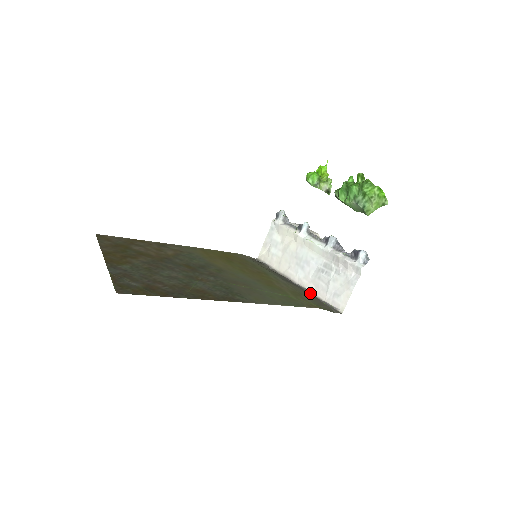
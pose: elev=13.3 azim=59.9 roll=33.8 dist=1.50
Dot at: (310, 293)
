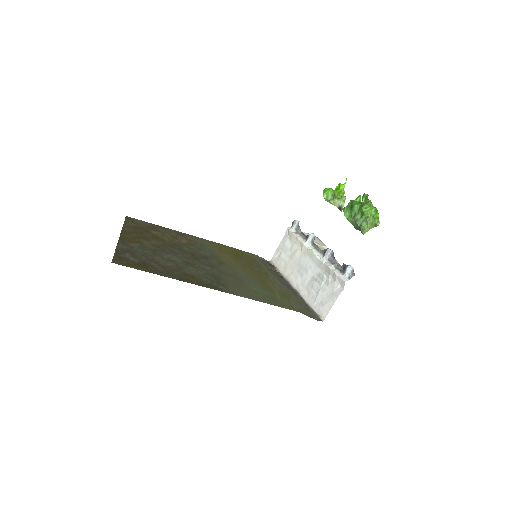
Dot at: (302, 299)
